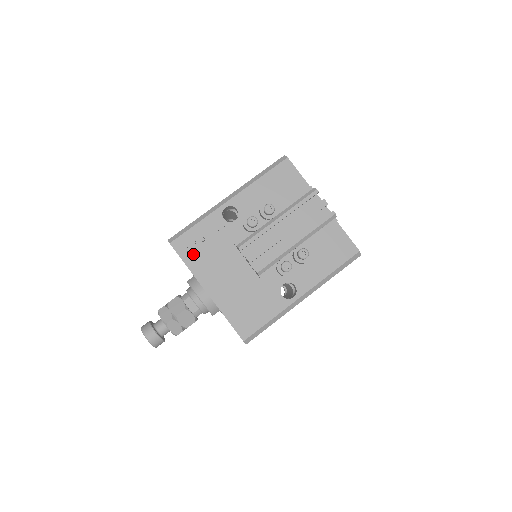
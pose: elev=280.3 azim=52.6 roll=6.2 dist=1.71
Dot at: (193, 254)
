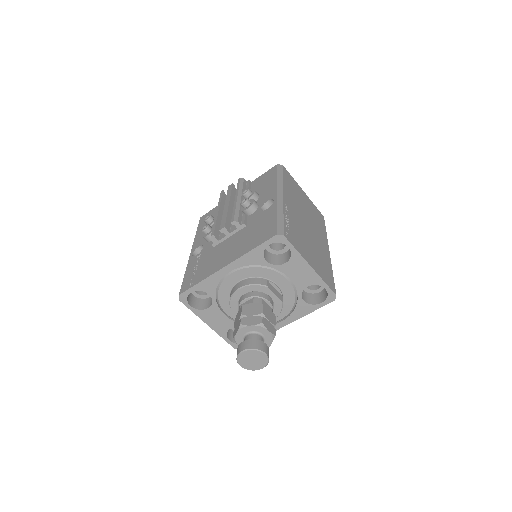
Dot at: (197, 277)
